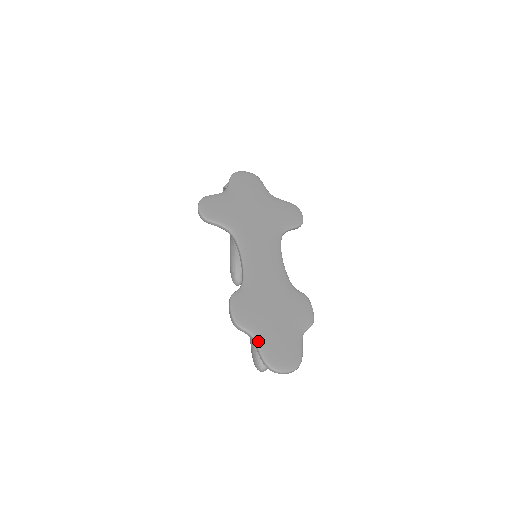
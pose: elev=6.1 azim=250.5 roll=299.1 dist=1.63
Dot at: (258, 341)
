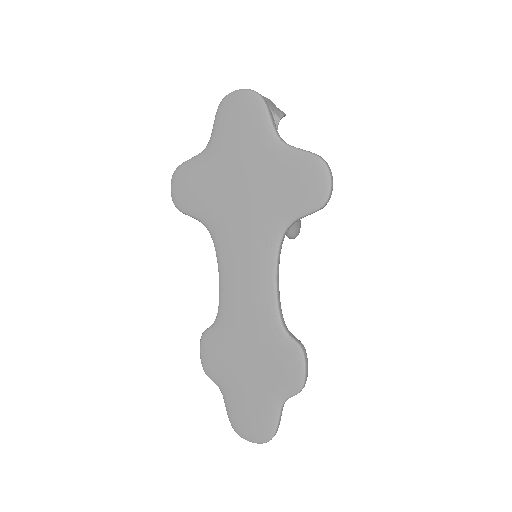
Dot at: (225, 399)
